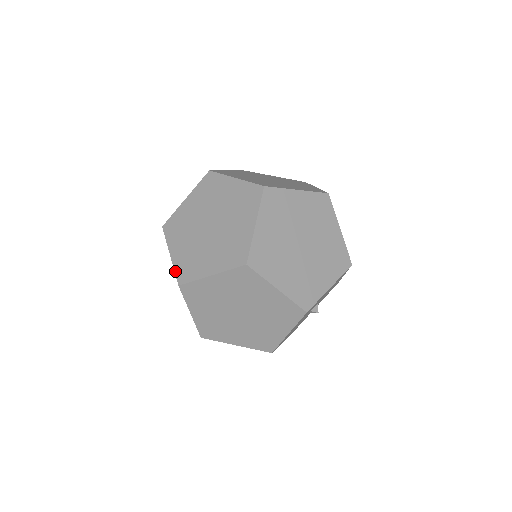
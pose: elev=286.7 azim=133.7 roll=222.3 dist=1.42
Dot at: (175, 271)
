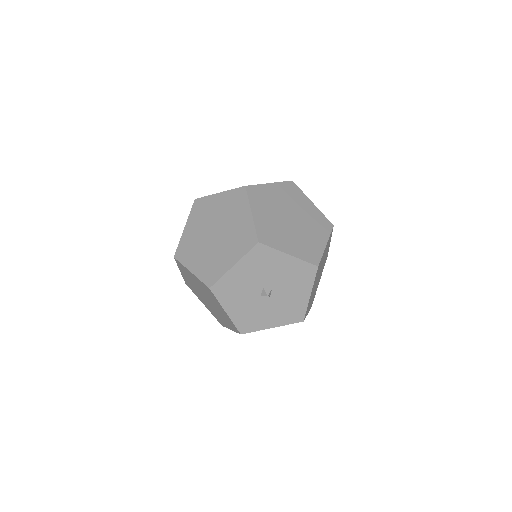
Dot at: occluded
